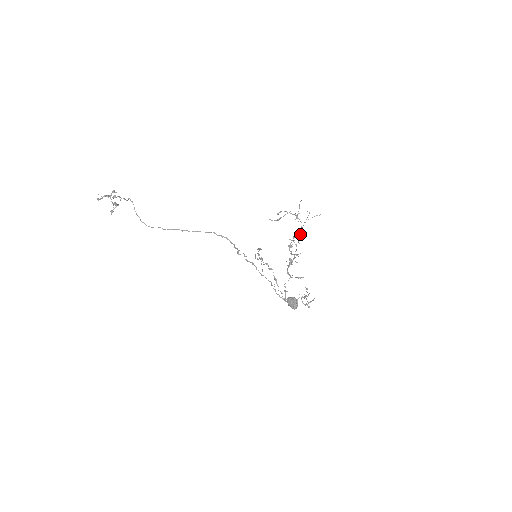
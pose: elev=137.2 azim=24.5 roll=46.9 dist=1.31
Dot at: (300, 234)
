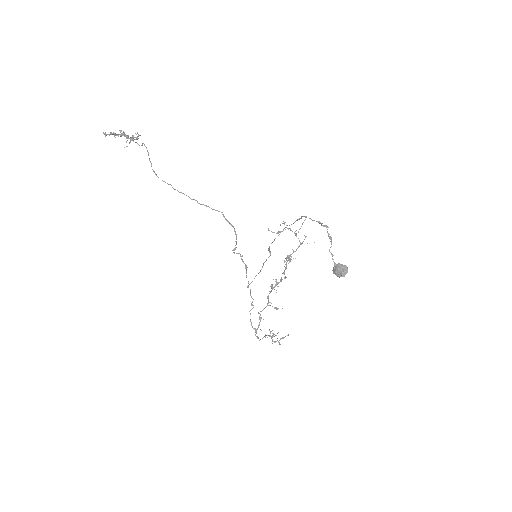
Dot at: occluded
